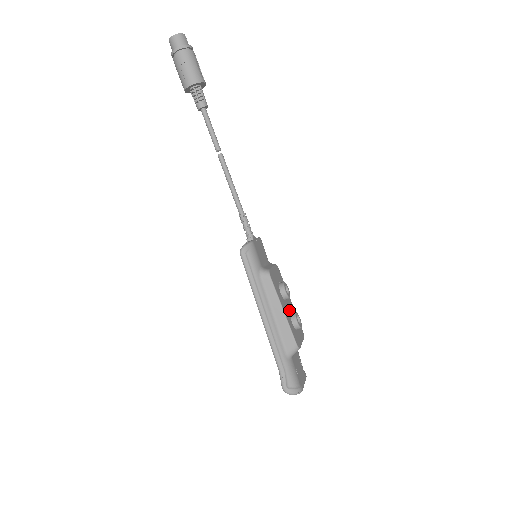
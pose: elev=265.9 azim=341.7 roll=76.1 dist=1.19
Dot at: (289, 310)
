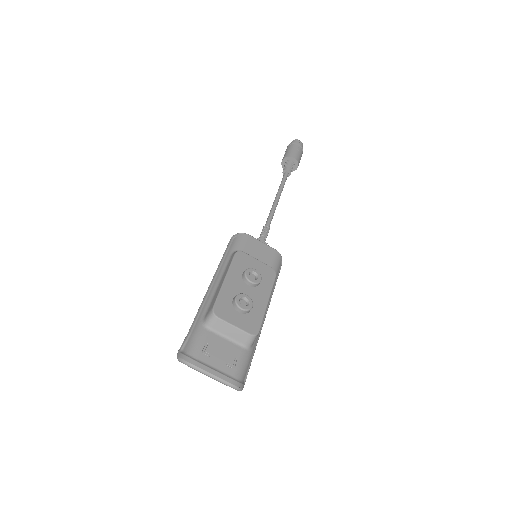
Dot at: occluded
